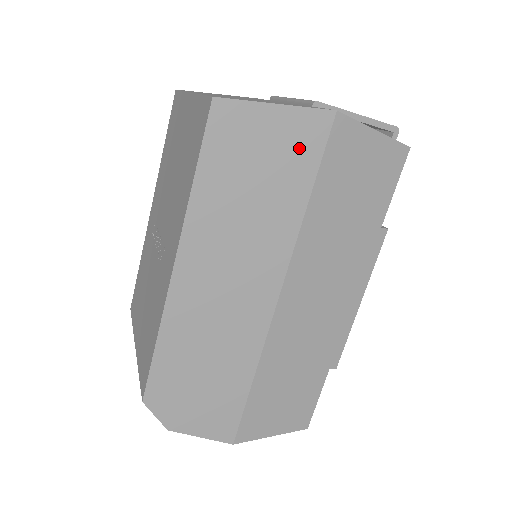
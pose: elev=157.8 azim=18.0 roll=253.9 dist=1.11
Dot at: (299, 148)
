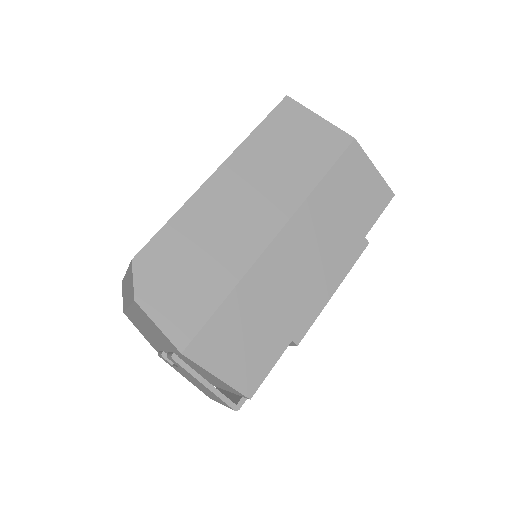
Dot at: (326, 145)
